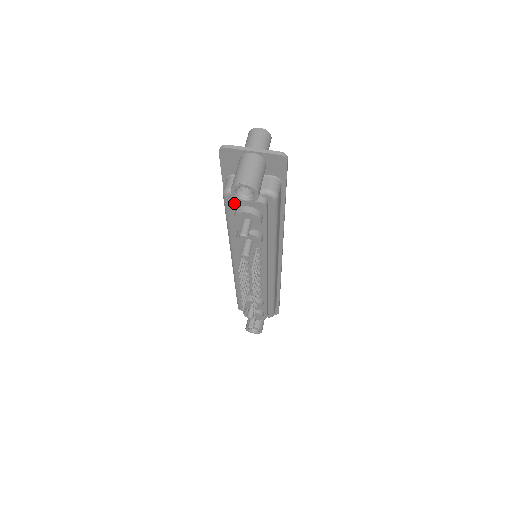
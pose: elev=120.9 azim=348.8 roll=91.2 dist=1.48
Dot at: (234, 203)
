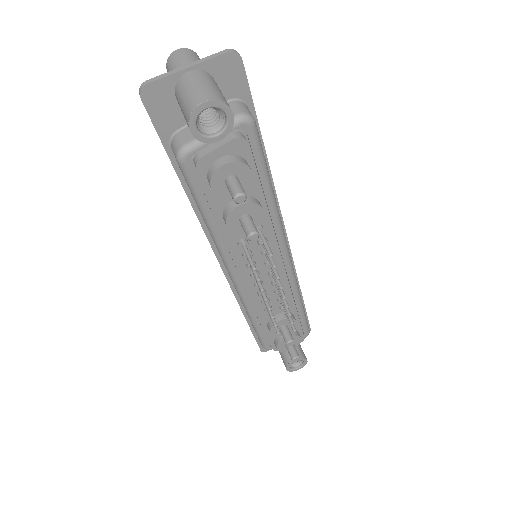
Dot at: (200, 163)
